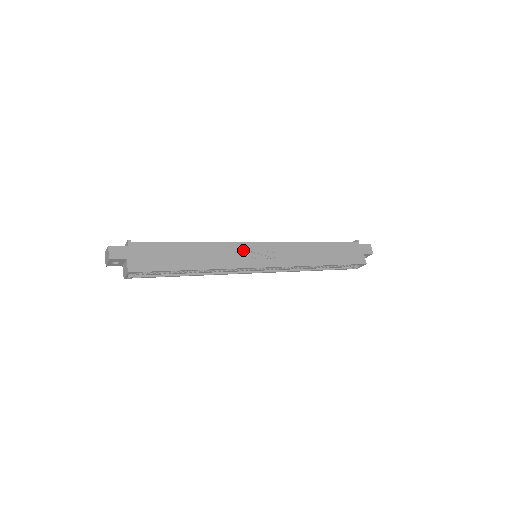
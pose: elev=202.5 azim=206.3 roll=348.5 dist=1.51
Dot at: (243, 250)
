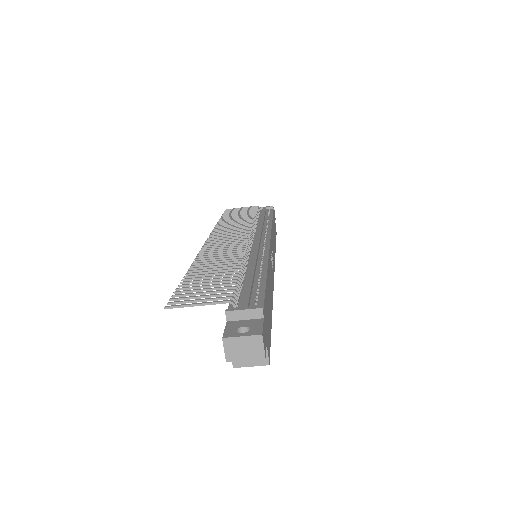
Dot at: occluded
